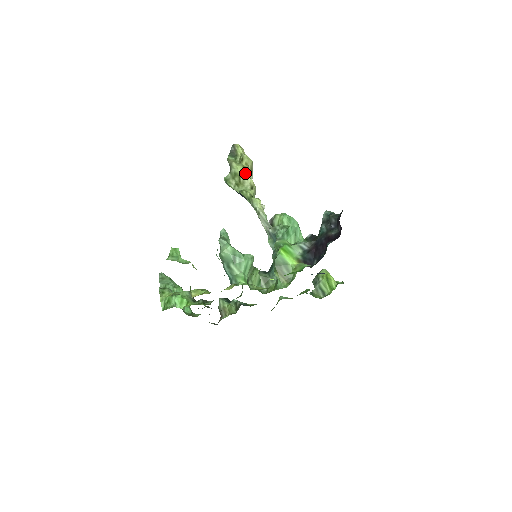
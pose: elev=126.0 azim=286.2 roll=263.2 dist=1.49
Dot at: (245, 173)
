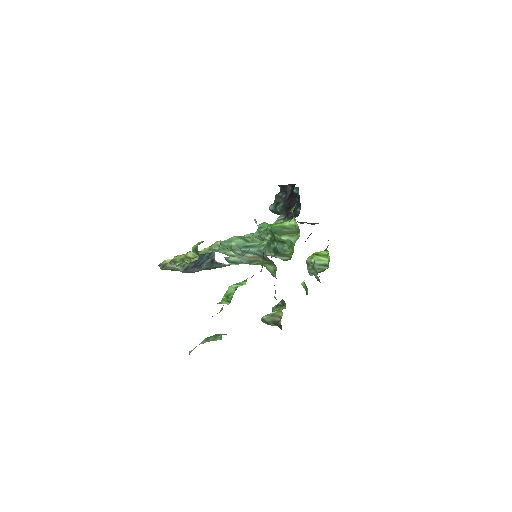
Dot at: (189, 251)
